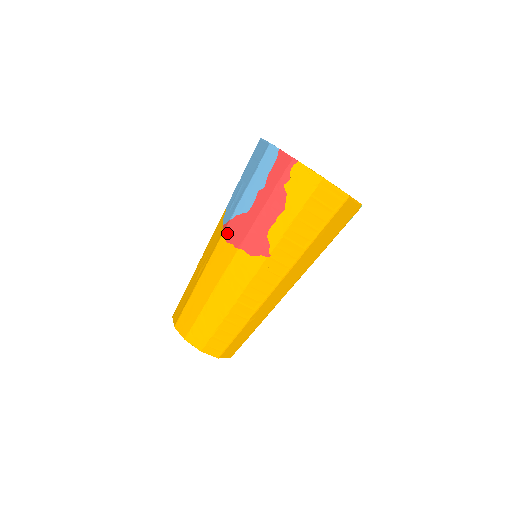
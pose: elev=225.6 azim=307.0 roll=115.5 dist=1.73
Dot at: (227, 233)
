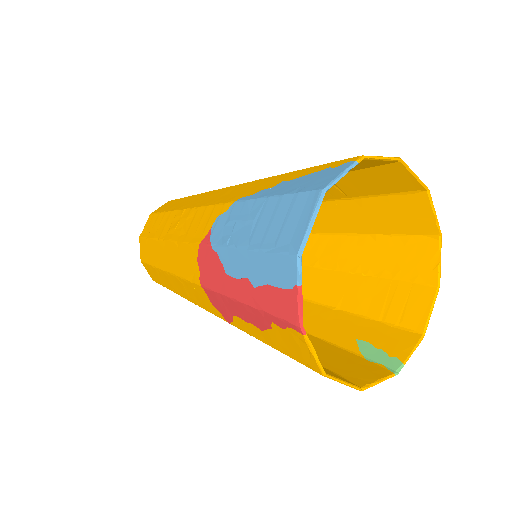
Dot at: (202, 252)
